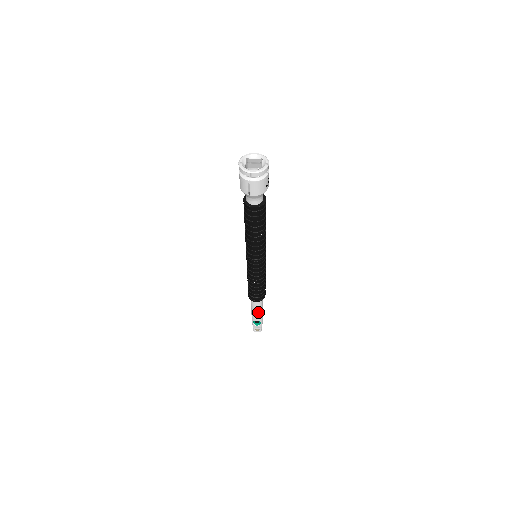
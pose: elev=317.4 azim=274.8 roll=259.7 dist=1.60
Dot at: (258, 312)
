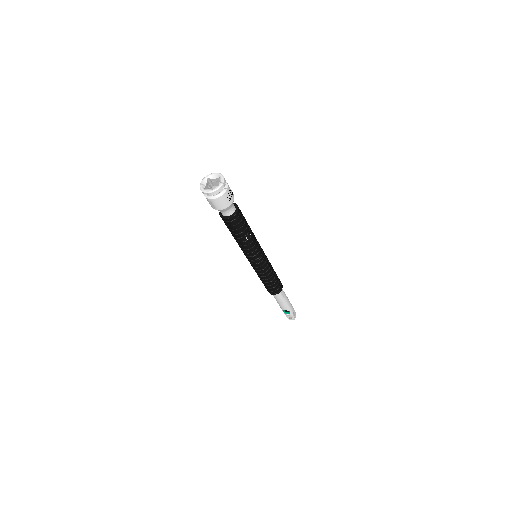
Dot at: (282, 303)
